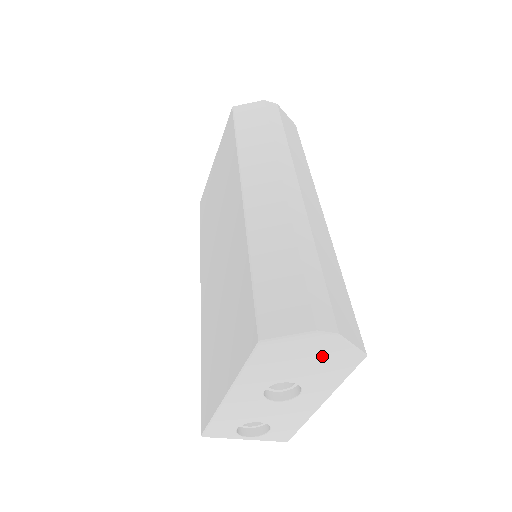
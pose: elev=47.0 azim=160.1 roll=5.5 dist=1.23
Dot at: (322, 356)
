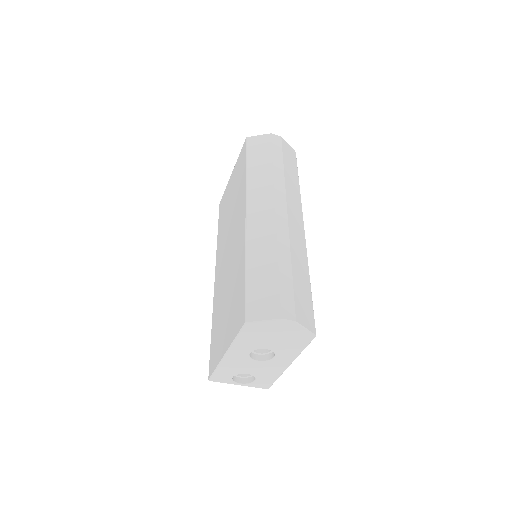
Dot at: (286, 334)
